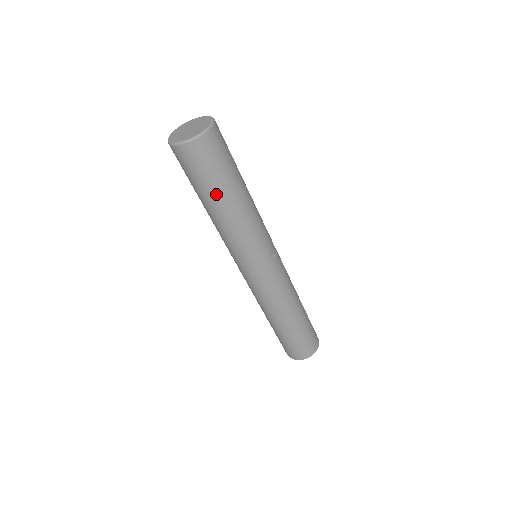
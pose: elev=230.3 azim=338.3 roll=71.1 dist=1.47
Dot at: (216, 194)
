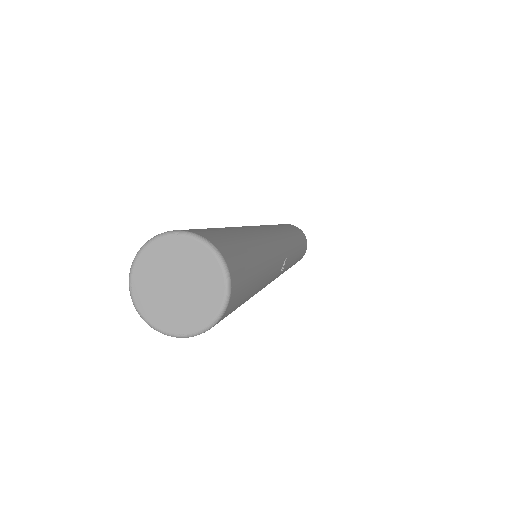
Dot at: occluded
